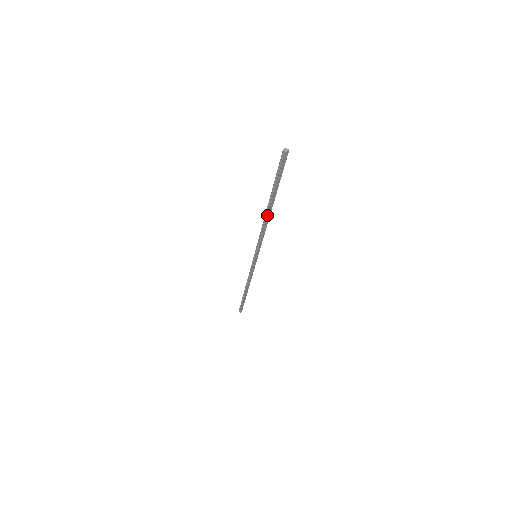
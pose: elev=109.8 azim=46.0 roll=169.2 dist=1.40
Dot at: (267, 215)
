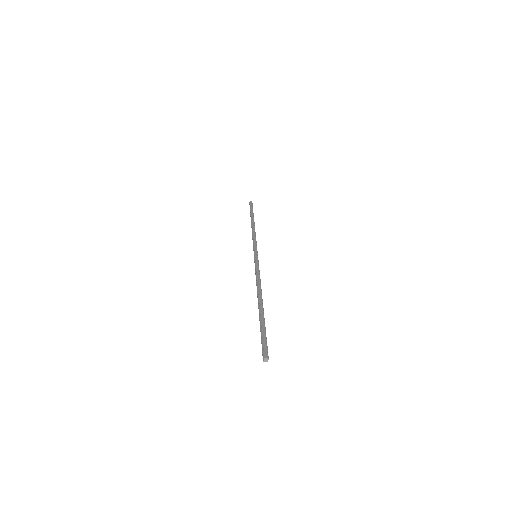
Dot at: (258, 298)
